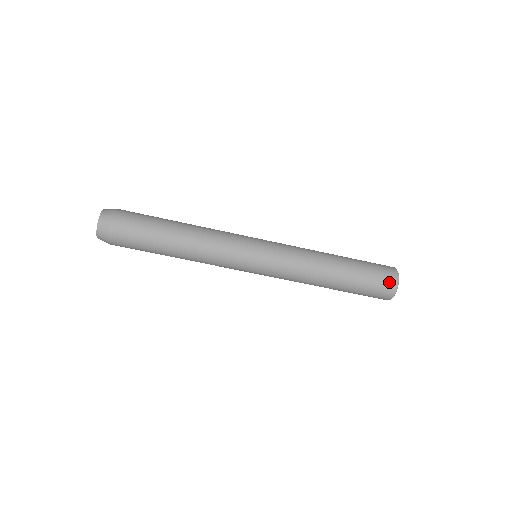
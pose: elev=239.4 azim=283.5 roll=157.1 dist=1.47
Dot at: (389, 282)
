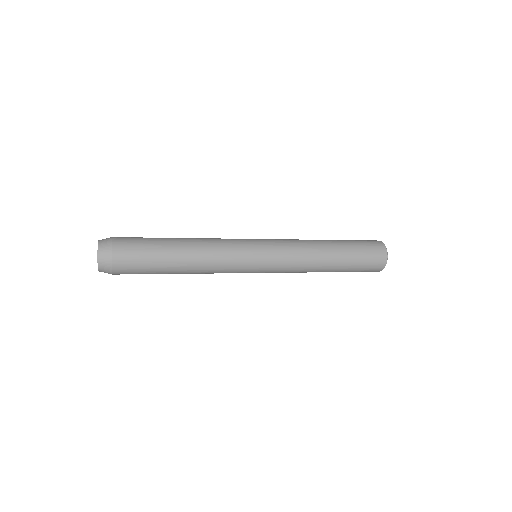
Dot at: (373, 271)
